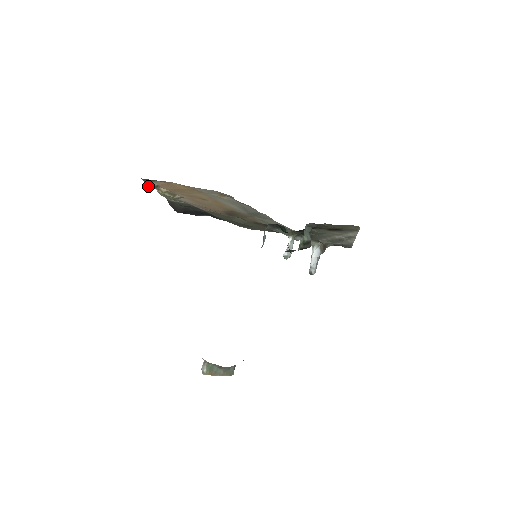
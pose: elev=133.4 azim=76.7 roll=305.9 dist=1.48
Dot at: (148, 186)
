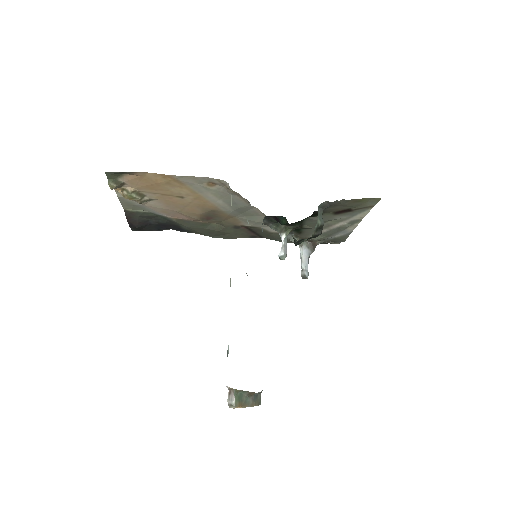
Dot at: (112, 184)
